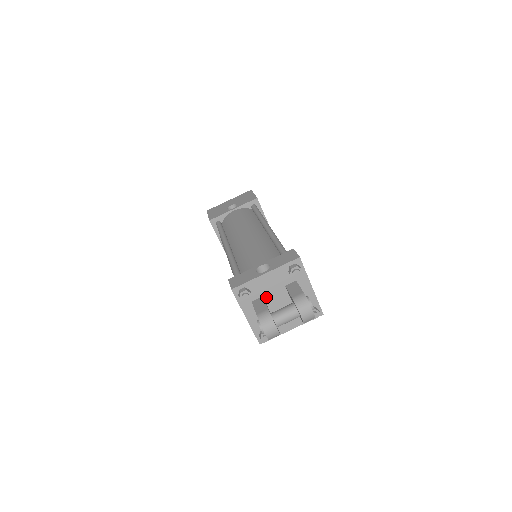
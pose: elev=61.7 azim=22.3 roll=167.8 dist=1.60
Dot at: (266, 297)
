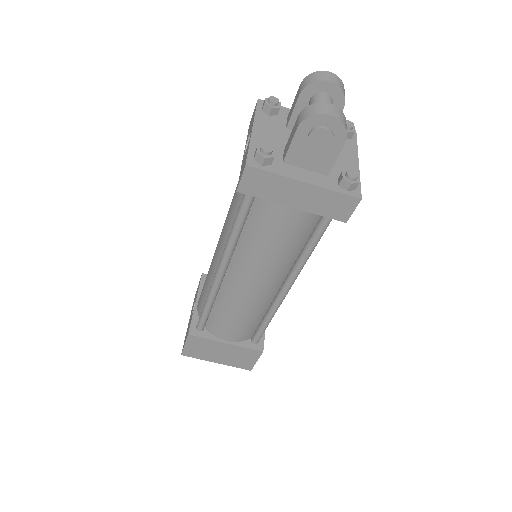
Dot at: occluded
